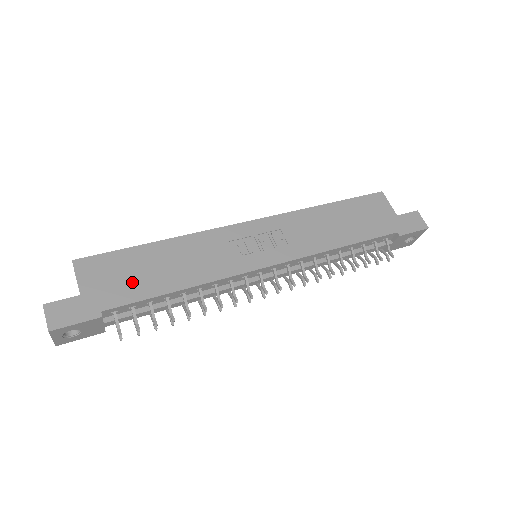
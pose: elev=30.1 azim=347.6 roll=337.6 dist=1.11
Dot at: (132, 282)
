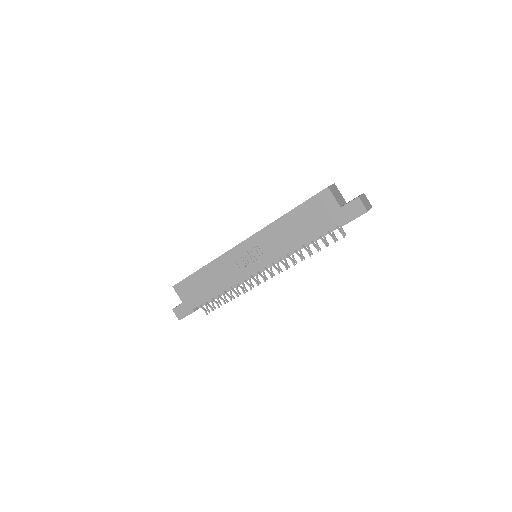
Dot at: (199, 293)
